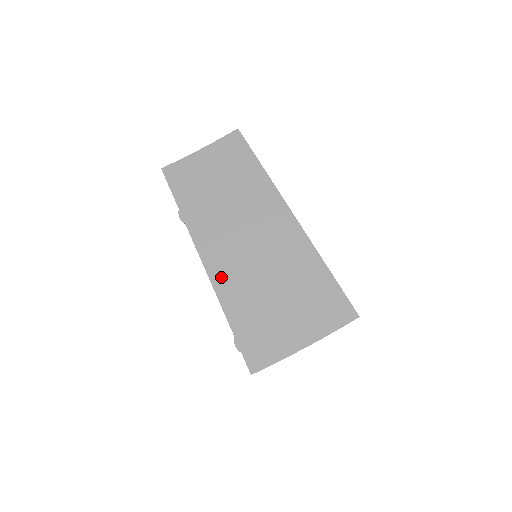
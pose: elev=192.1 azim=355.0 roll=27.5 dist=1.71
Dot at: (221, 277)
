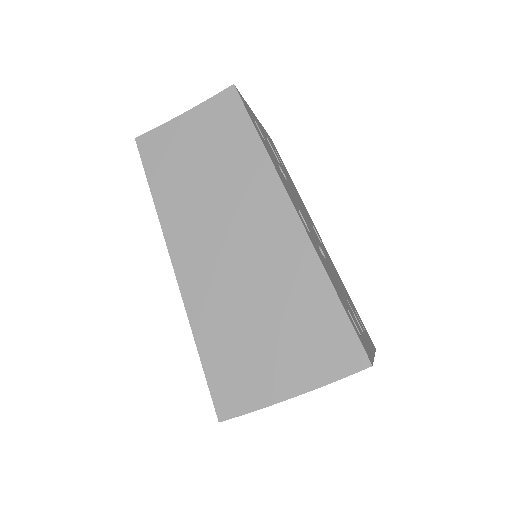
Dot at: (194, 288)
